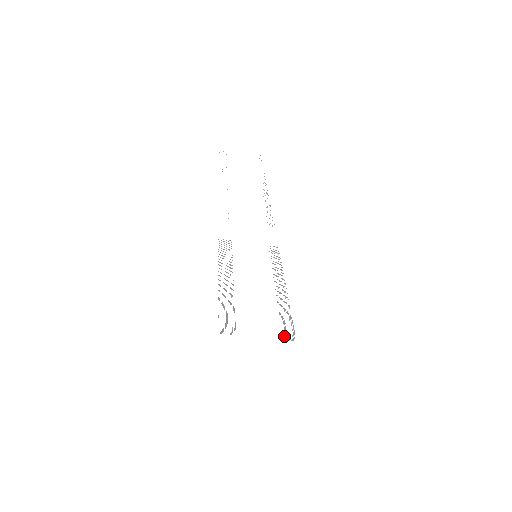
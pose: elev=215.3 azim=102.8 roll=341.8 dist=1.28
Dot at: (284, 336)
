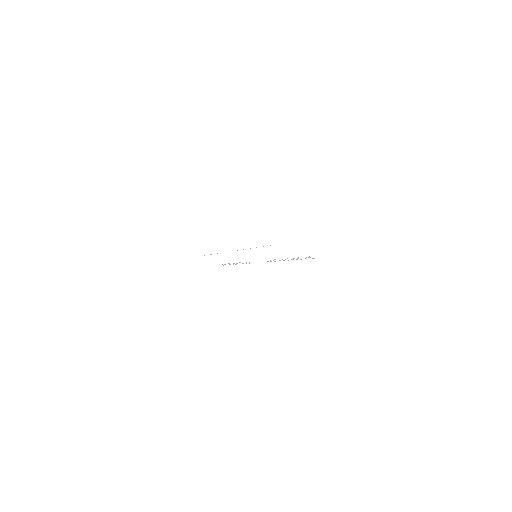
Dot at: occluded
